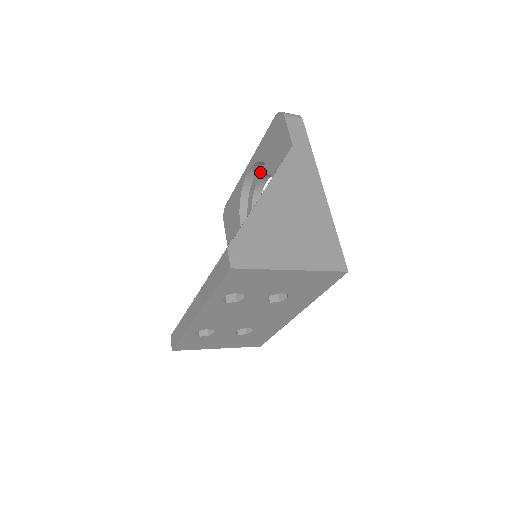
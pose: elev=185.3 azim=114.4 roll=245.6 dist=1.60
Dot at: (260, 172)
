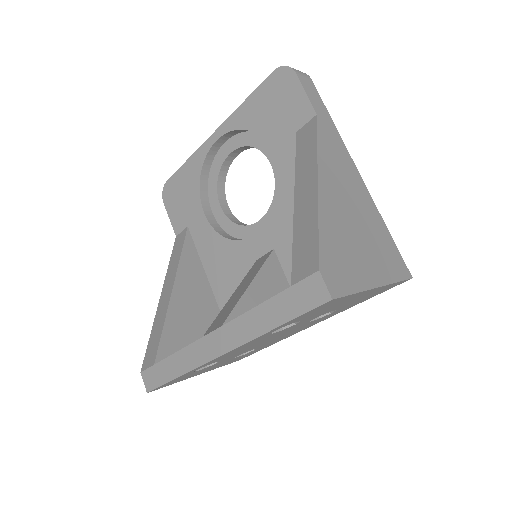
Dot at: (233, 142)
